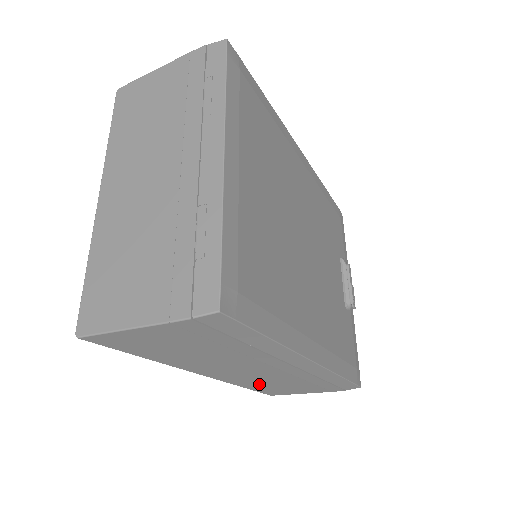
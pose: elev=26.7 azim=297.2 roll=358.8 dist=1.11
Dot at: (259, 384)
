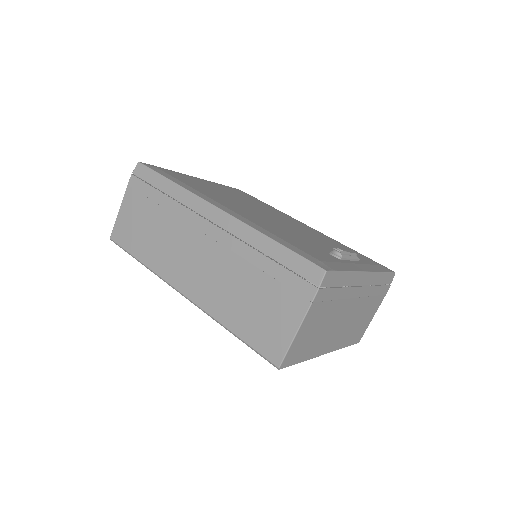
Dot at: (231, 306)
